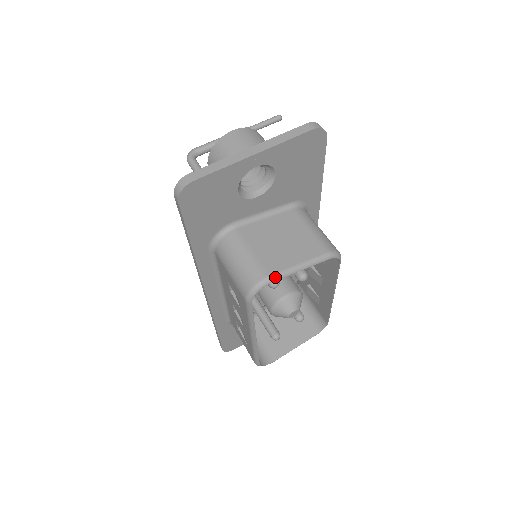
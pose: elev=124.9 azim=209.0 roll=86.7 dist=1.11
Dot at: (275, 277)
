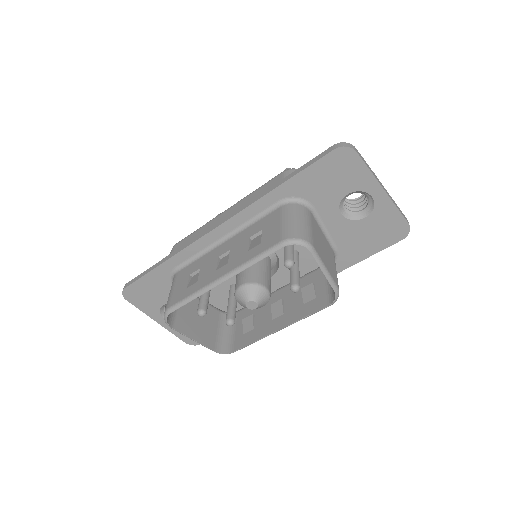
Dot at: (315, 252)
